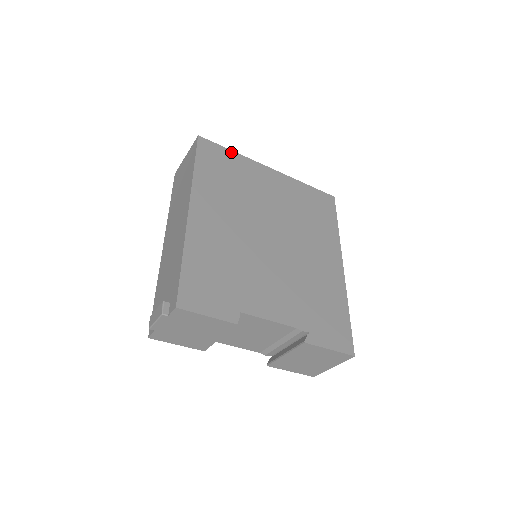
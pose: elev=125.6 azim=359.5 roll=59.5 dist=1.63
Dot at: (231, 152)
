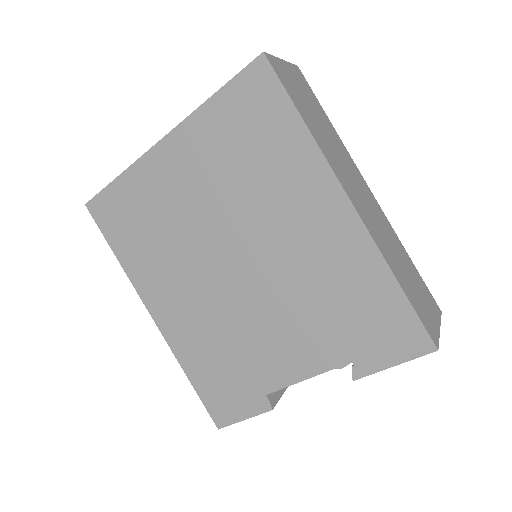
Dot at: (118, 182)
